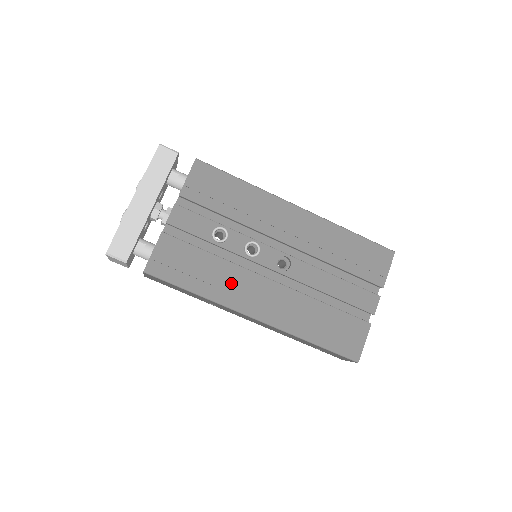
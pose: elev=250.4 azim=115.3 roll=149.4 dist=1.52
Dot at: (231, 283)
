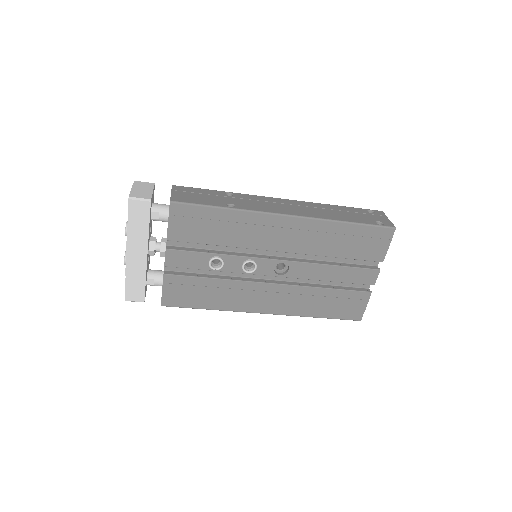
Dot at: (237, 295)
